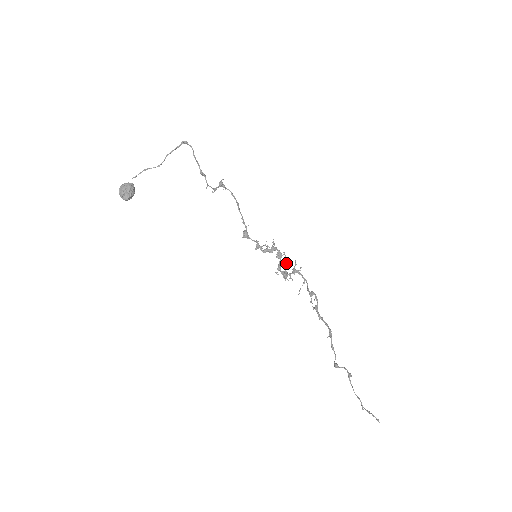
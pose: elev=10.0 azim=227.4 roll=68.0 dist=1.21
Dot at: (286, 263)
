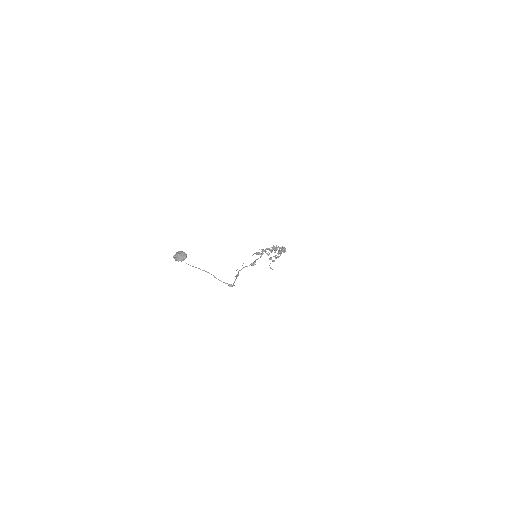
Dot at: (279, 247)
